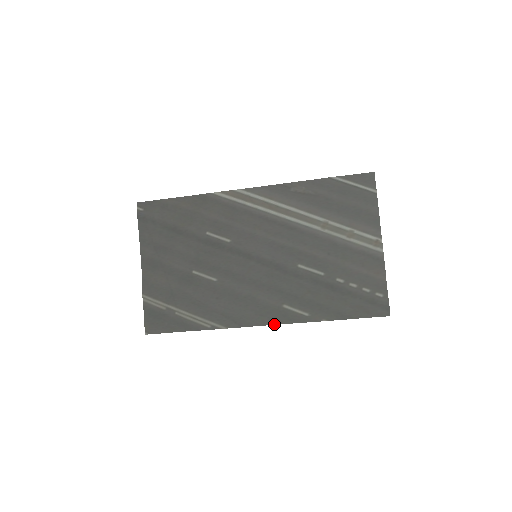
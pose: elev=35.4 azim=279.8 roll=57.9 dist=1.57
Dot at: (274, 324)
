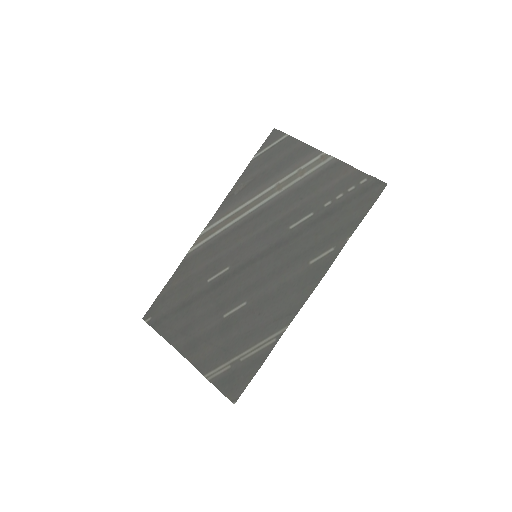
Dot at: (318, 283)
